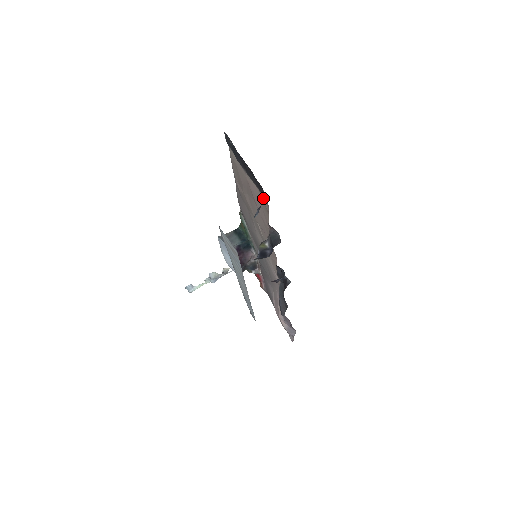
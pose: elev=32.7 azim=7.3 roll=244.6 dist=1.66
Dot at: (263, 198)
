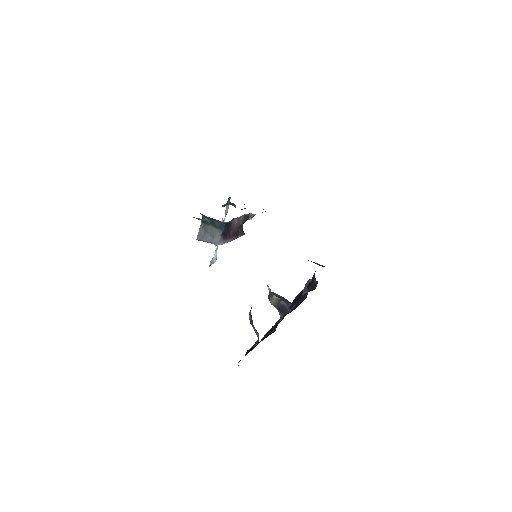
Dot at: occluded
